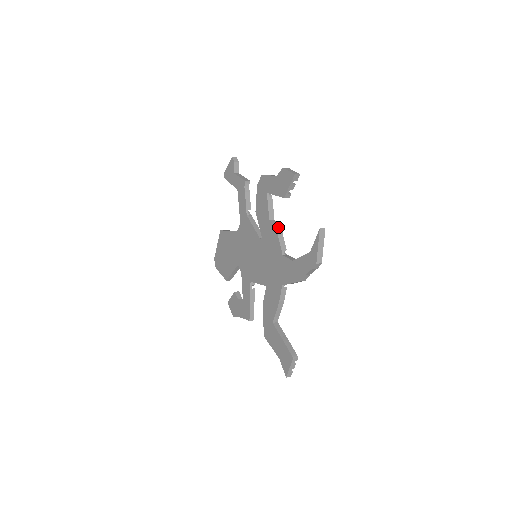
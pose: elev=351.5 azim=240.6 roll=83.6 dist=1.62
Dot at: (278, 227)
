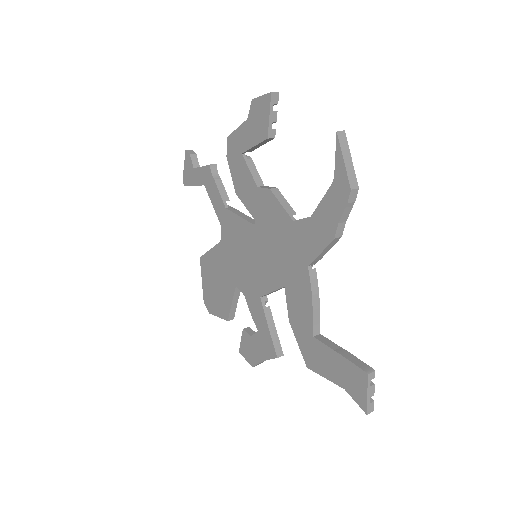
Dot at: (273, 189)
